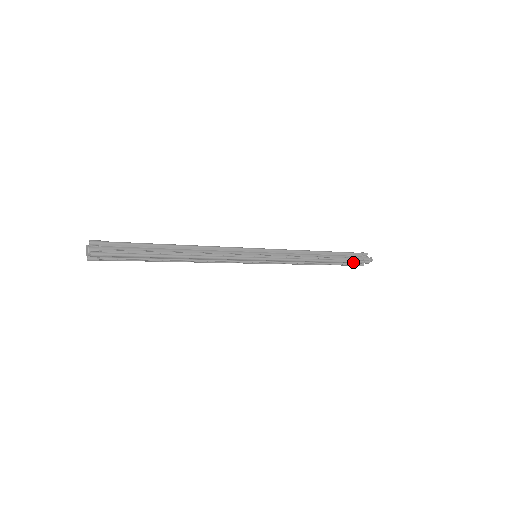
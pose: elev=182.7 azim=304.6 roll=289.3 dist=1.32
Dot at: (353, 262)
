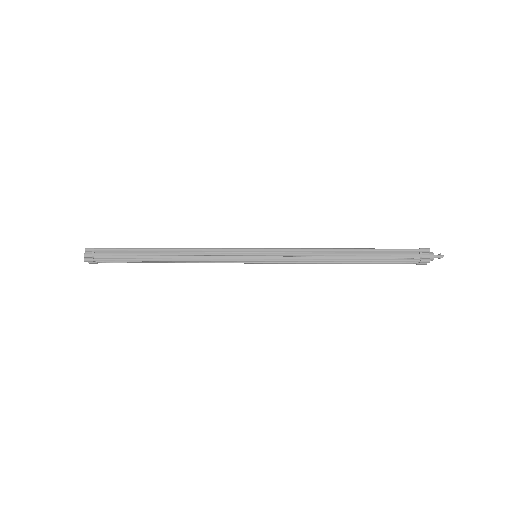
Dot at: (400, 261)
